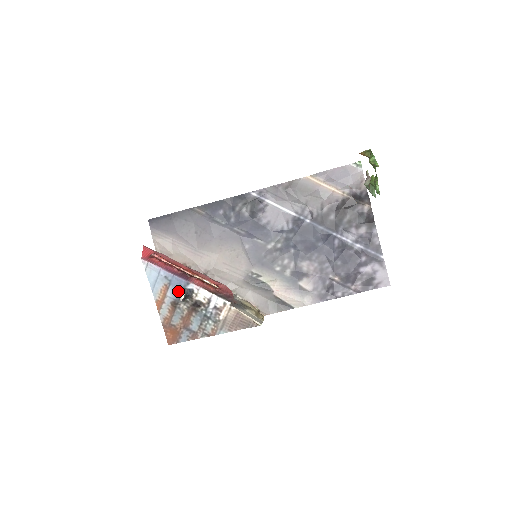
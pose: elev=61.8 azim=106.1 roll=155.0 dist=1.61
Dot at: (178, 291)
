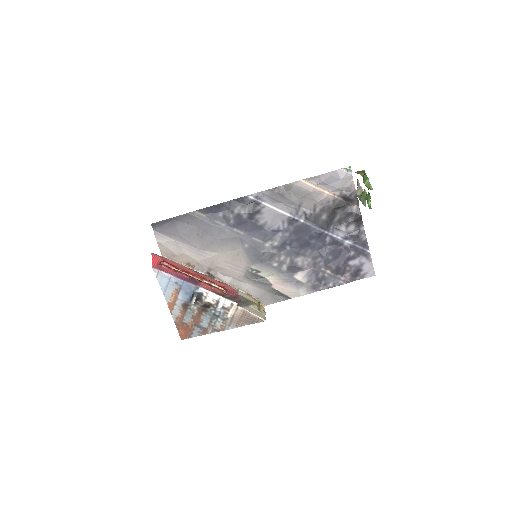
Dot at: (188, 294)
